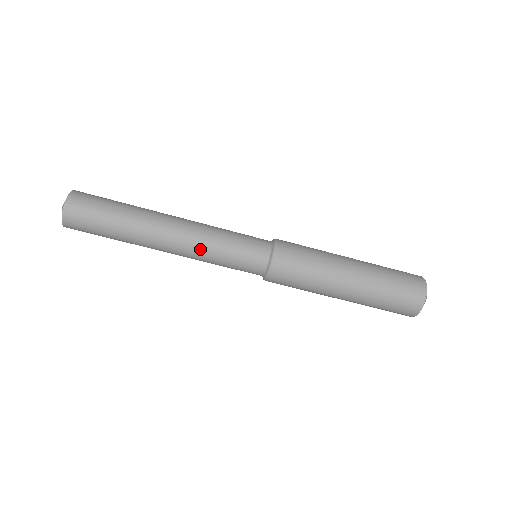
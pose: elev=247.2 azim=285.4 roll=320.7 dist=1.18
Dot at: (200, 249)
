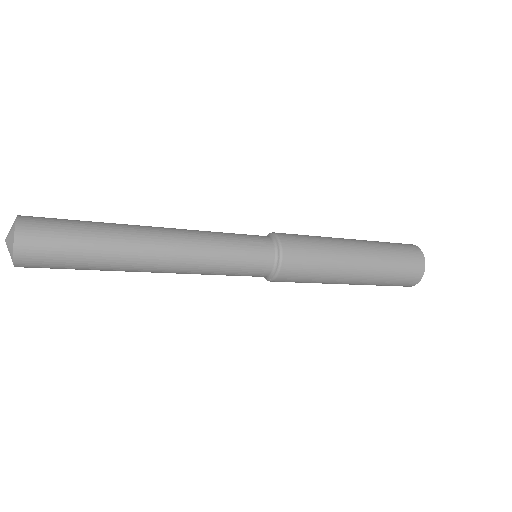
Dot at: (199, 264)
